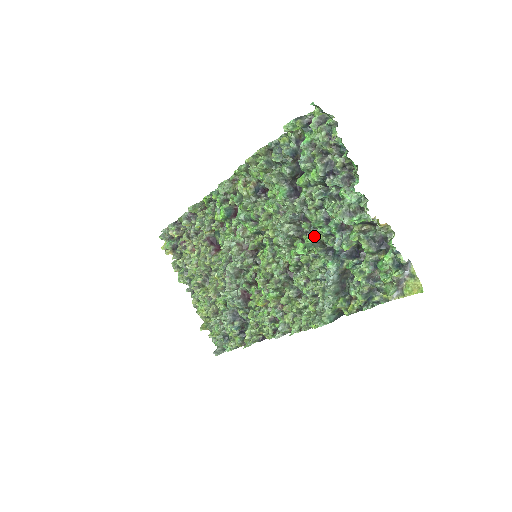
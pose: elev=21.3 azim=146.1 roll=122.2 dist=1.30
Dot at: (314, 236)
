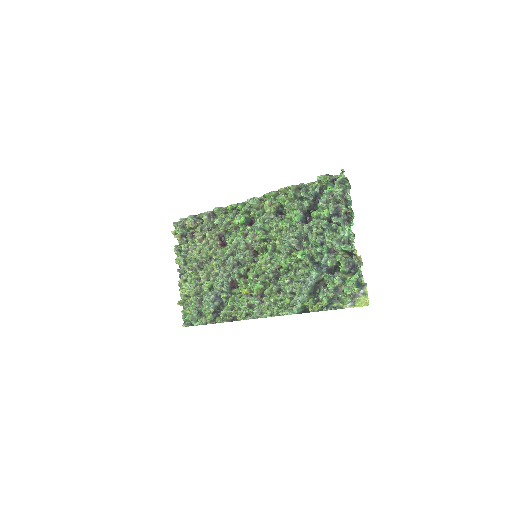
Dot at: (309, 251)
